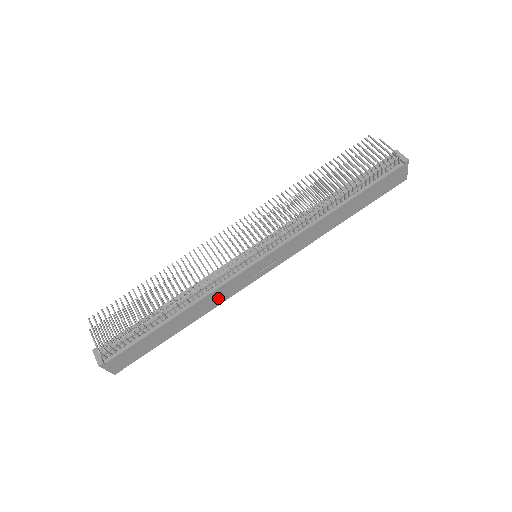
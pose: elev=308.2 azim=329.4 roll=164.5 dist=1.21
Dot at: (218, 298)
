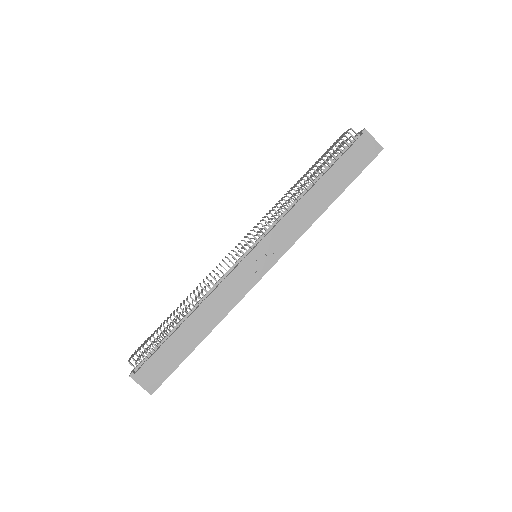
Dot at: (227, 299)
